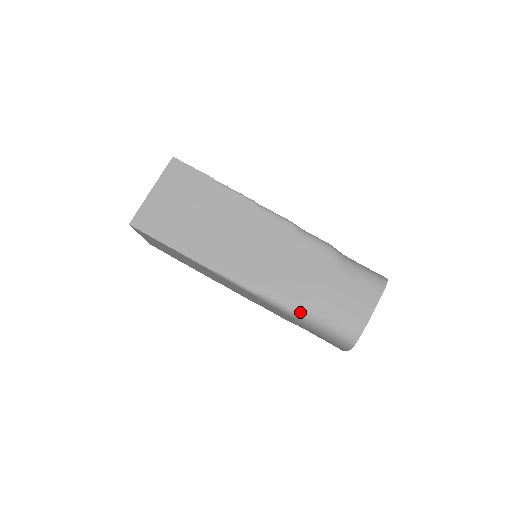
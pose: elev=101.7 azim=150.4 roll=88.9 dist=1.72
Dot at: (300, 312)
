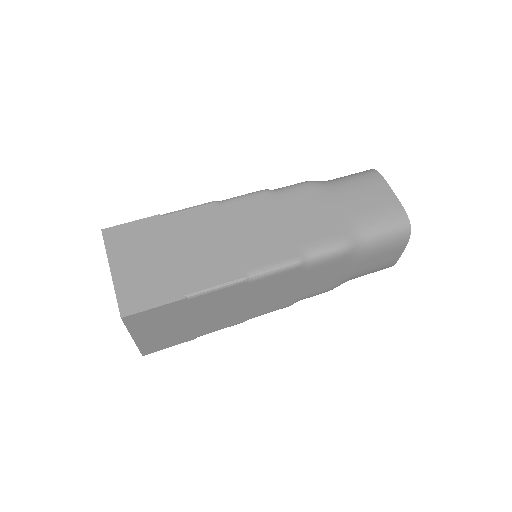
Dot at: (349, 241)
